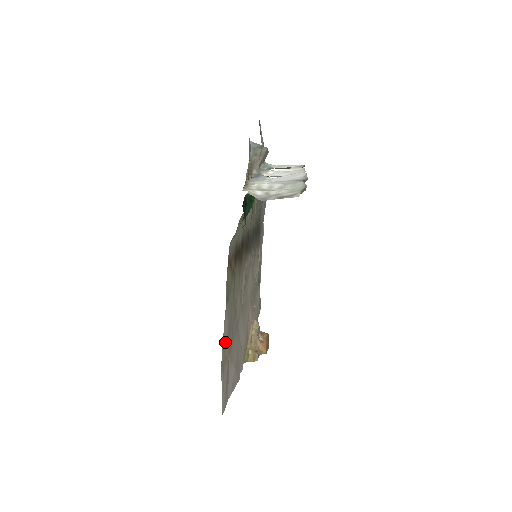
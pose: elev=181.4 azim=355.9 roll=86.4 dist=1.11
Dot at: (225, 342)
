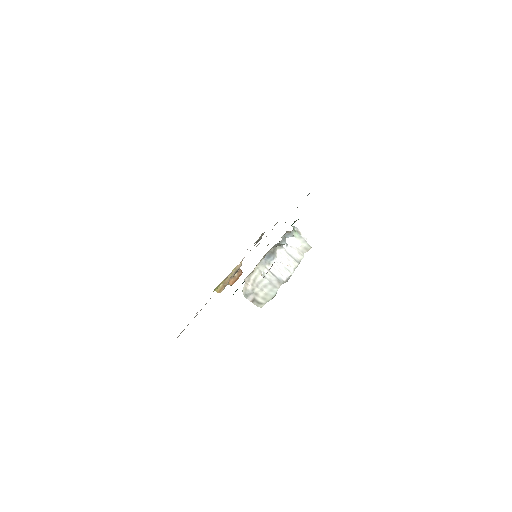
Dot at: occluded
